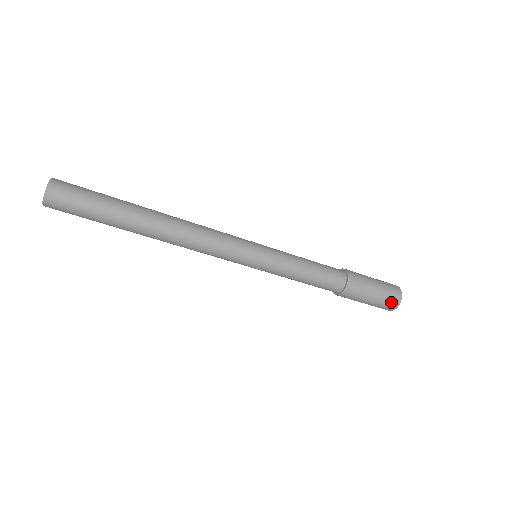
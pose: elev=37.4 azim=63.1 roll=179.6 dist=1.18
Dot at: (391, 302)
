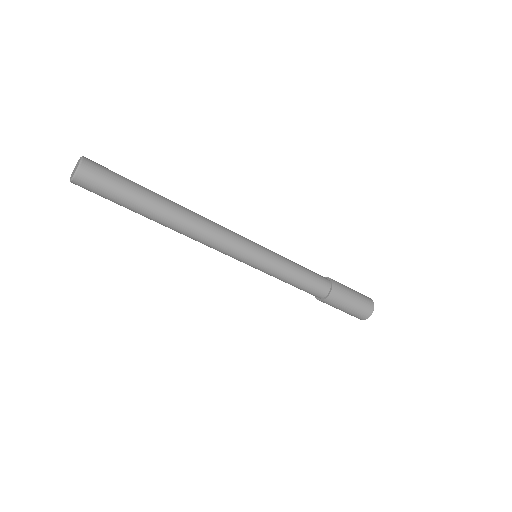
Dot at: (368, 302)
